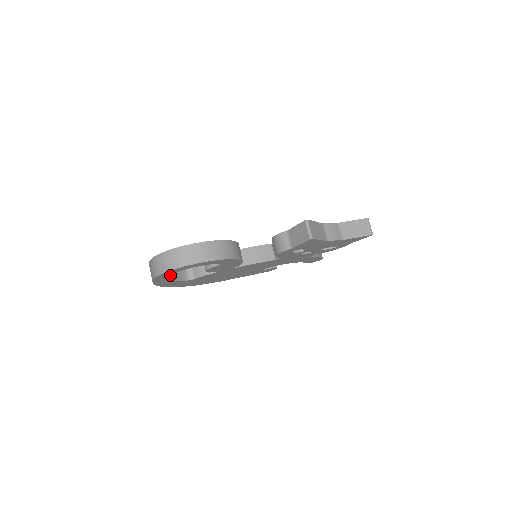
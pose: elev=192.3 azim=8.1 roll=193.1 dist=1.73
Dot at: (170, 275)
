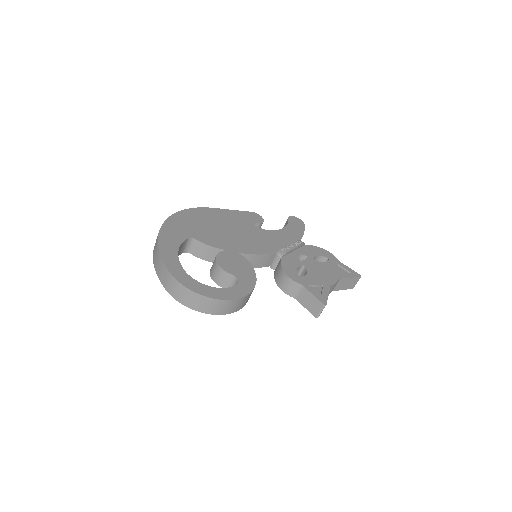
Dot at: occluded
